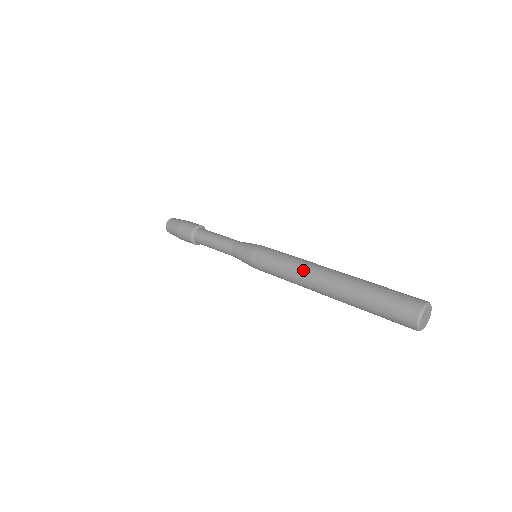
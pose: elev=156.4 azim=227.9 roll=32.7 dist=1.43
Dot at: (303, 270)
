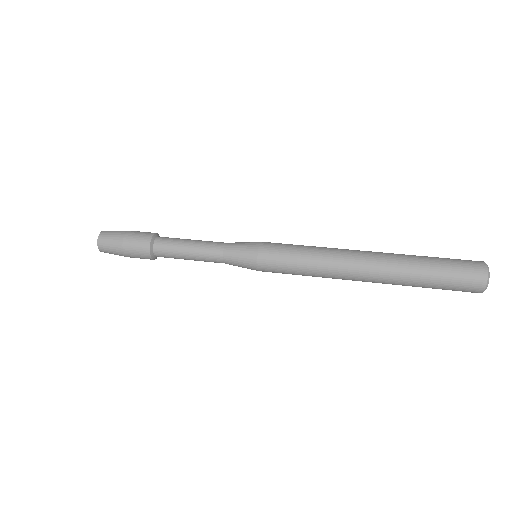
Dot at: (337, 260)
